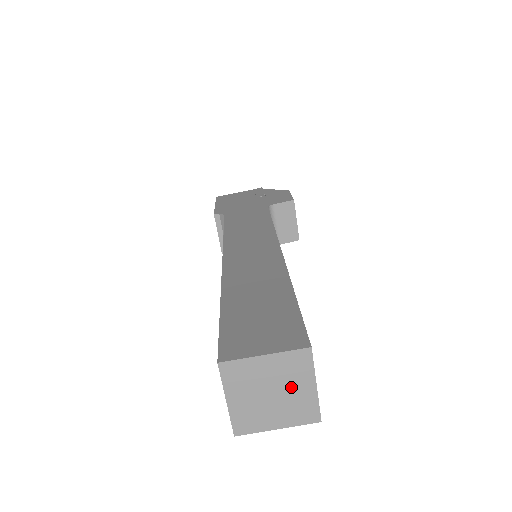
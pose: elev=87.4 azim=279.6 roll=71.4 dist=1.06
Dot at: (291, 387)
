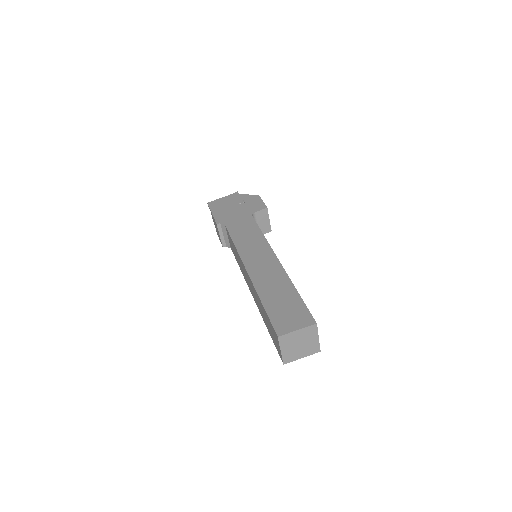
Dot at: (308, 340)
